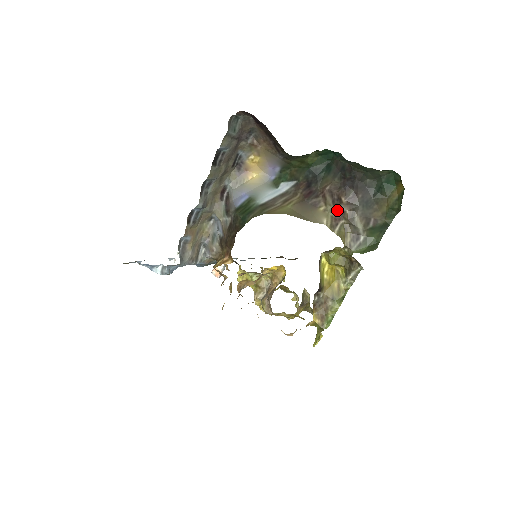
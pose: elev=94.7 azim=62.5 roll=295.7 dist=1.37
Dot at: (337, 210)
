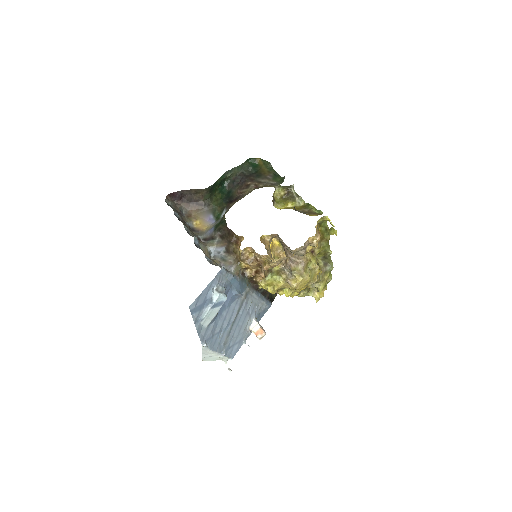
Dot at: (252, 187)
